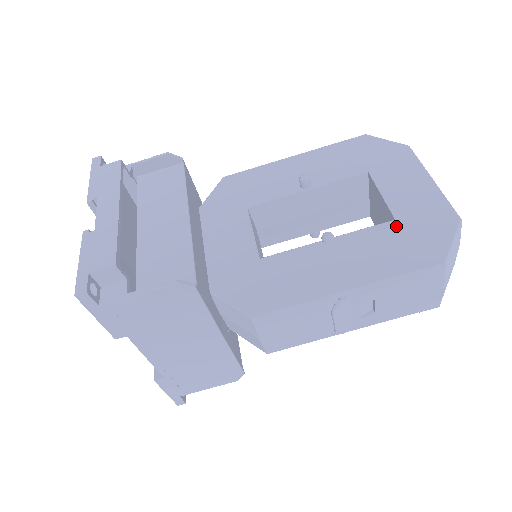
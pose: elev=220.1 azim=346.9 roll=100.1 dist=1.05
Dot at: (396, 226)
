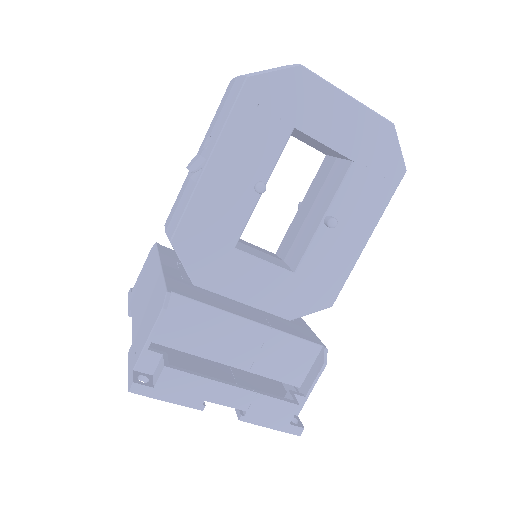
Dot at: (359, 167)
